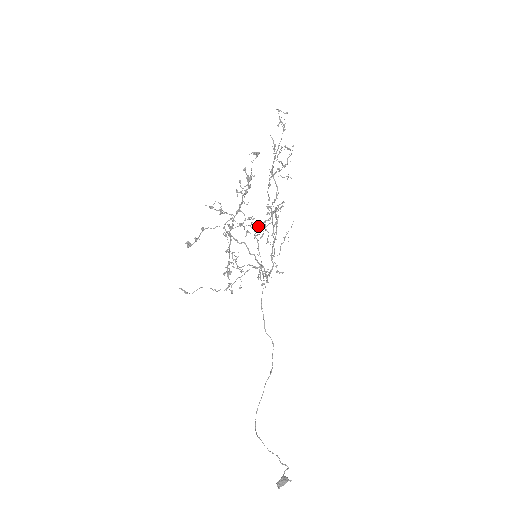
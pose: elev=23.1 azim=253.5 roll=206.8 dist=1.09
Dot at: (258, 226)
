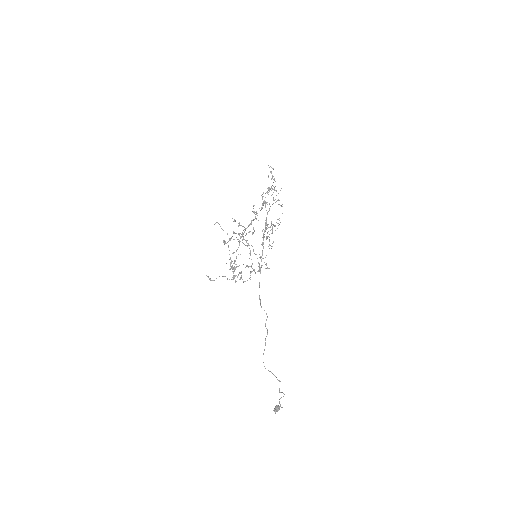
Dot at: occluded
